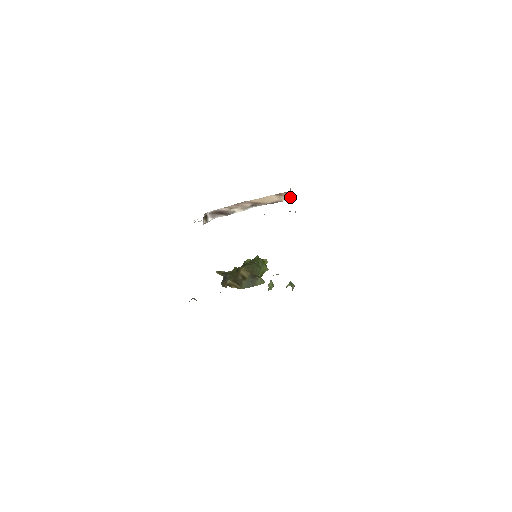
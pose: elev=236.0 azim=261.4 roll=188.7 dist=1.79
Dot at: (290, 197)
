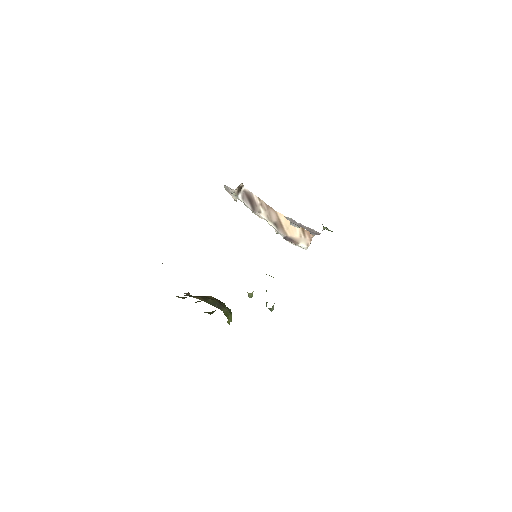
Dot at: (308, 245)
